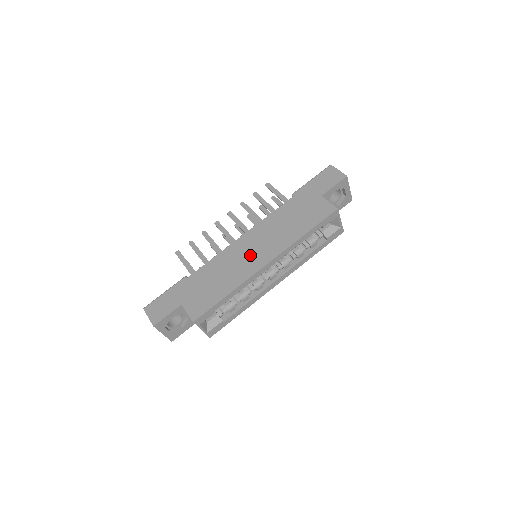
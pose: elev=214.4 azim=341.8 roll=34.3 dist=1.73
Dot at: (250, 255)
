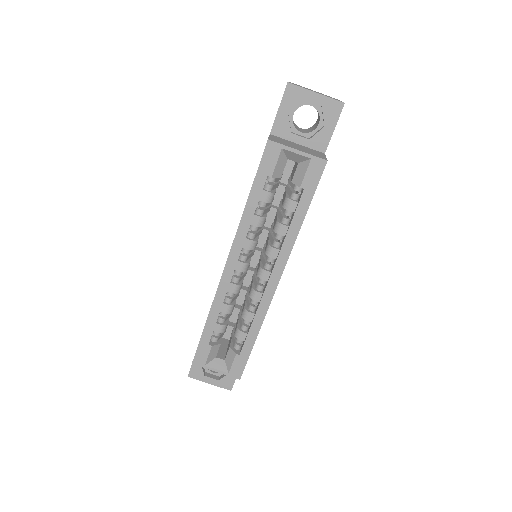
Dot at: occluded
